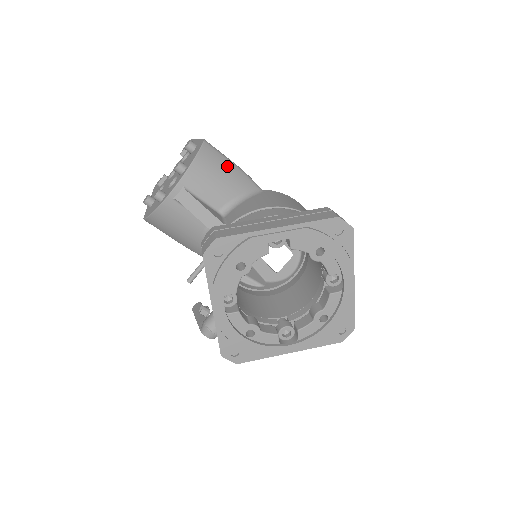
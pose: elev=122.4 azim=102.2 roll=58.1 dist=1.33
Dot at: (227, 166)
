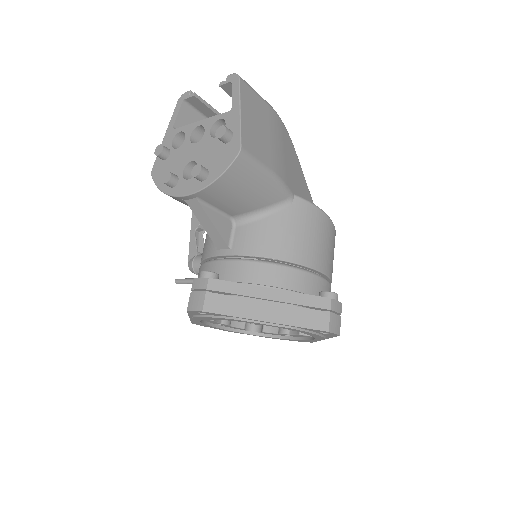
Dot at: (258, 180)
